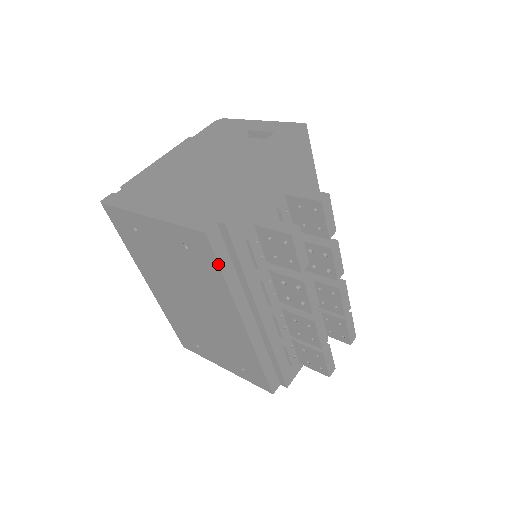
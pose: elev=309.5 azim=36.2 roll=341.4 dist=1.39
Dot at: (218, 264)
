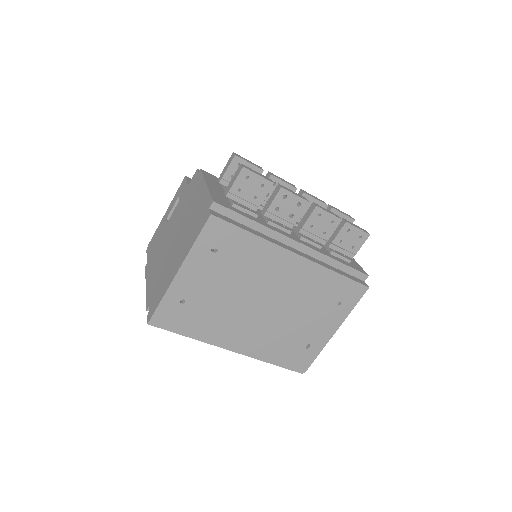
Dot at: (238, 227)
